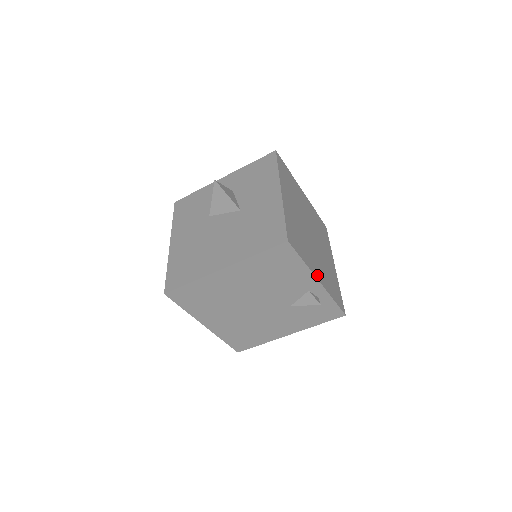
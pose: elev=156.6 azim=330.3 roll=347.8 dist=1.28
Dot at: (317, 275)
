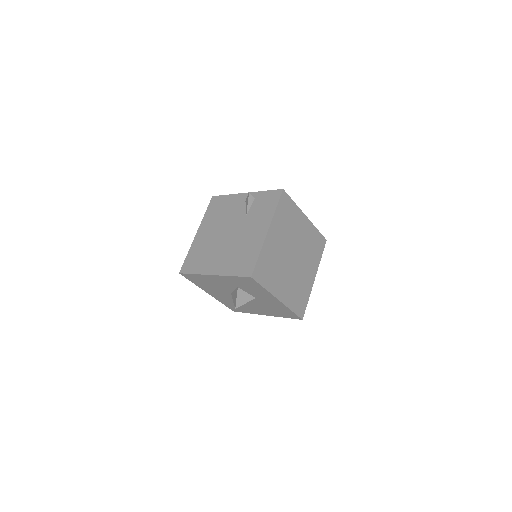
Dot at: occluded
